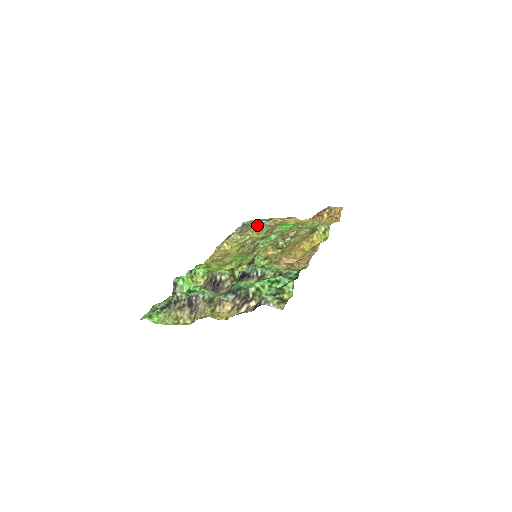
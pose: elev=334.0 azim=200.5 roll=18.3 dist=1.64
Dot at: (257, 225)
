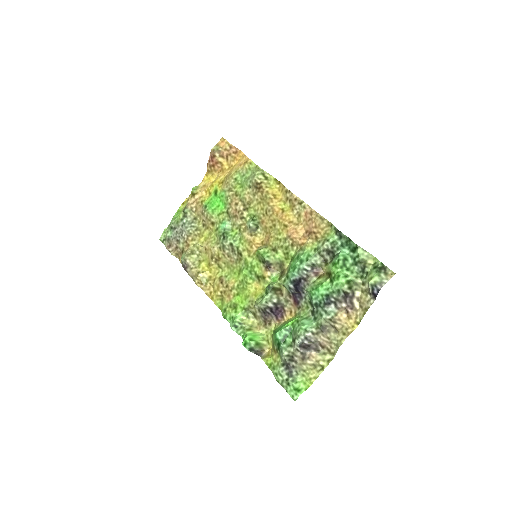
Dot at: (186, 230)
